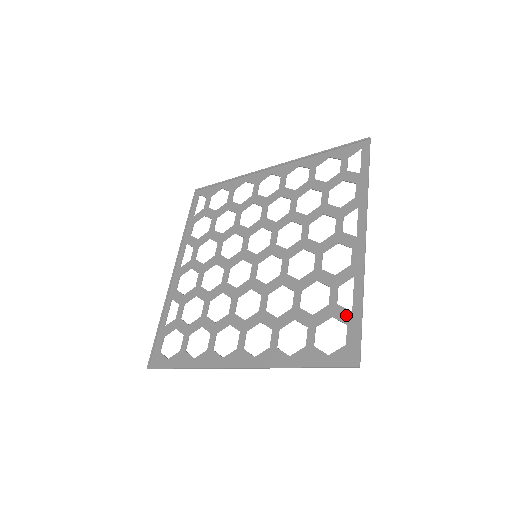
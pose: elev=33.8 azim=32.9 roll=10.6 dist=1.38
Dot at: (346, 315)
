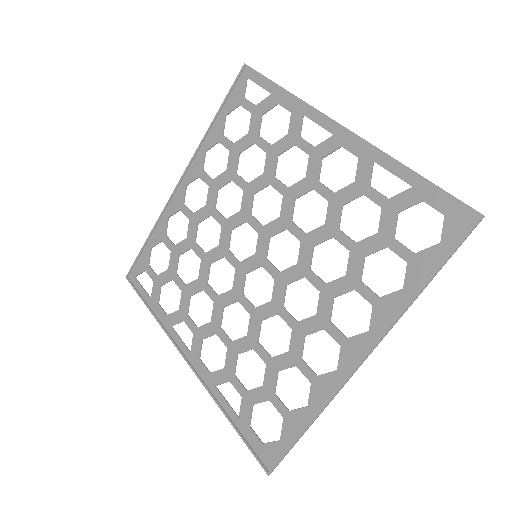
Dot at: (410, 196)
